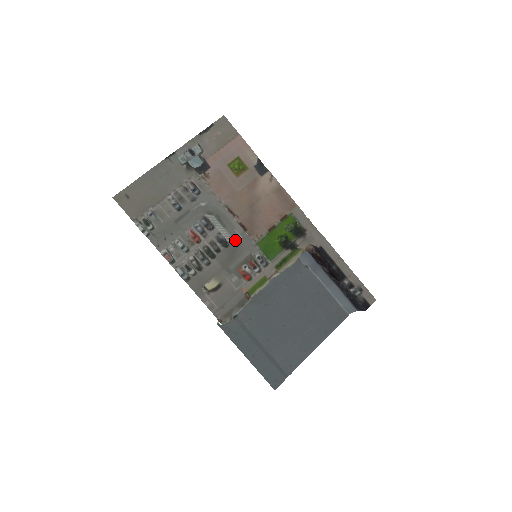
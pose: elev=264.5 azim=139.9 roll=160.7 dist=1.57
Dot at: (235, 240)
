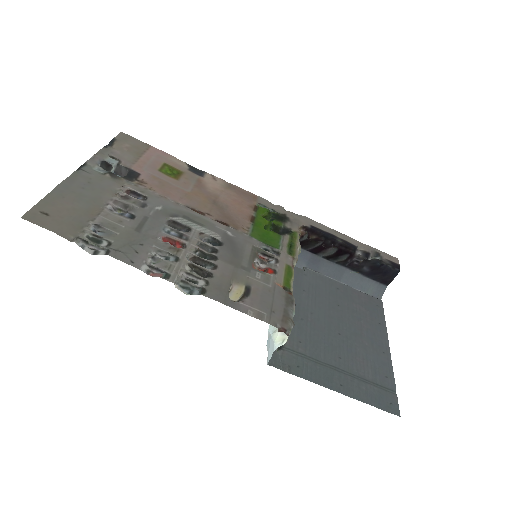
Dot at: (225, 236)
